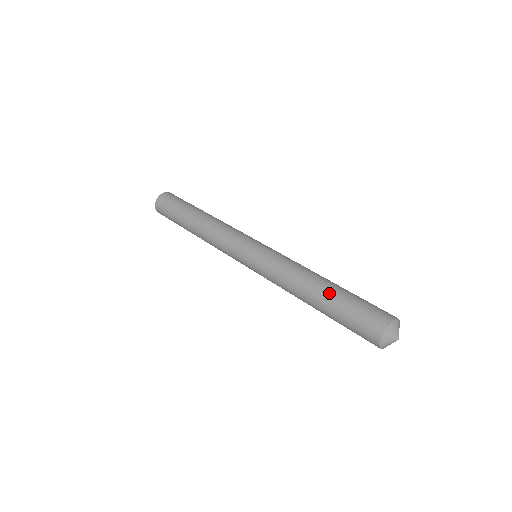
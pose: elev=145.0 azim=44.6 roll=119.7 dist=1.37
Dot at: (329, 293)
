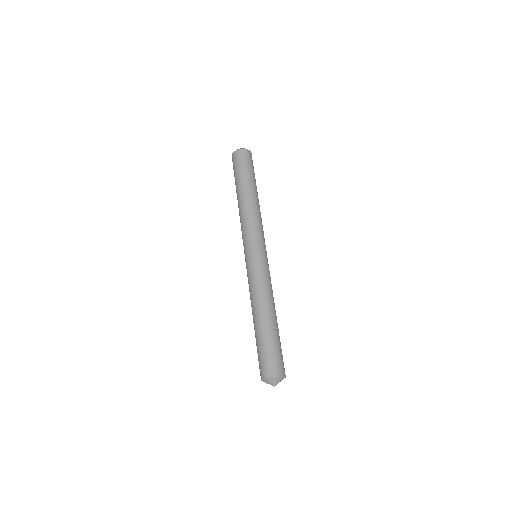
Dot at: (264, 327)
